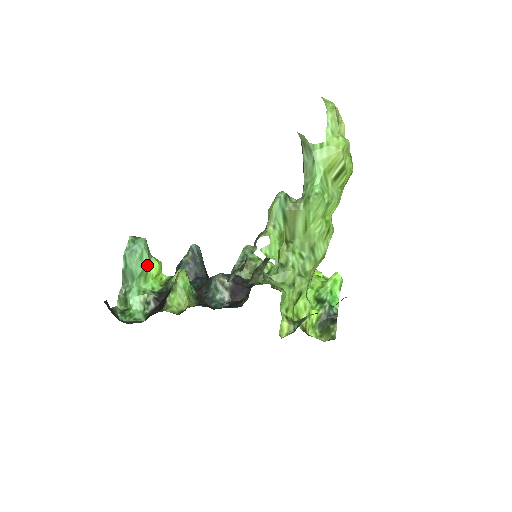
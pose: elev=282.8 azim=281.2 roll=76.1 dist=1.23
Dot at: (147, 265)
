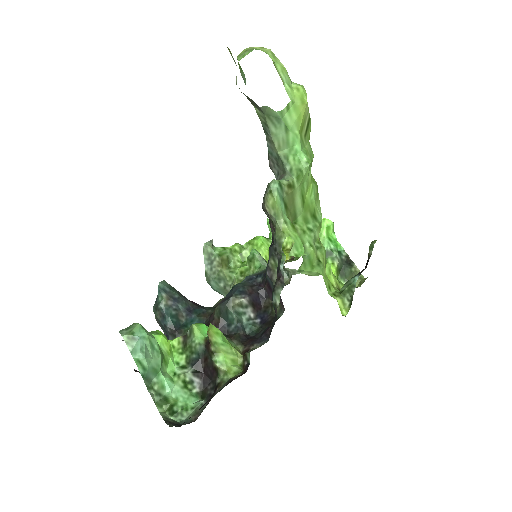
Dot at: (159, 348)
